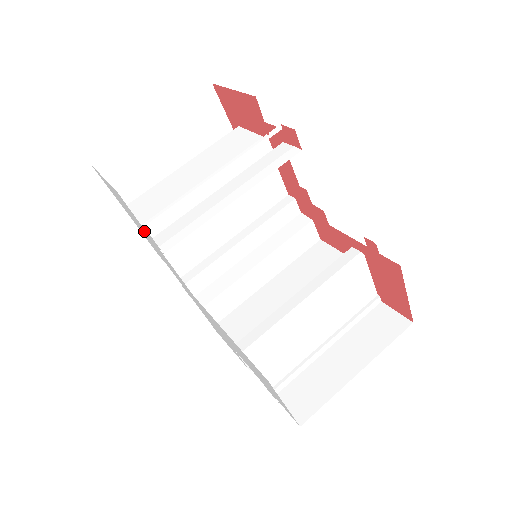
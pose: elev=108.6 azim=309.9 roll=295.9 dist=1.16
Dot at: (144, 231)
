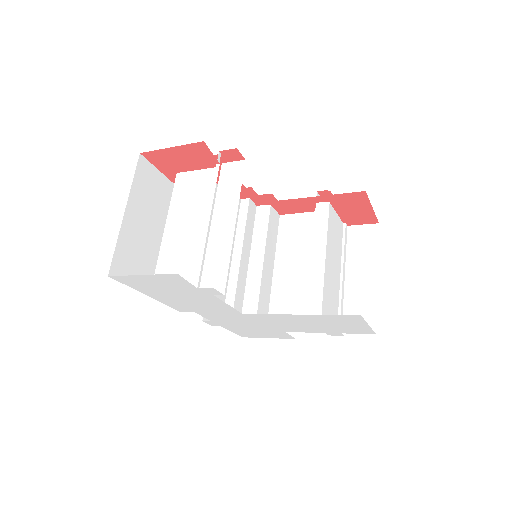
Dot at: (189, 293)
